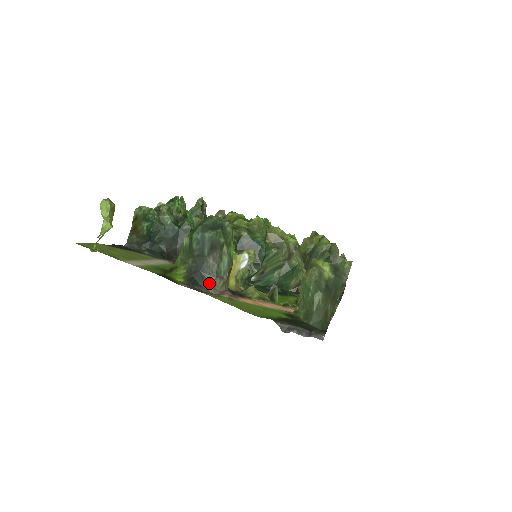
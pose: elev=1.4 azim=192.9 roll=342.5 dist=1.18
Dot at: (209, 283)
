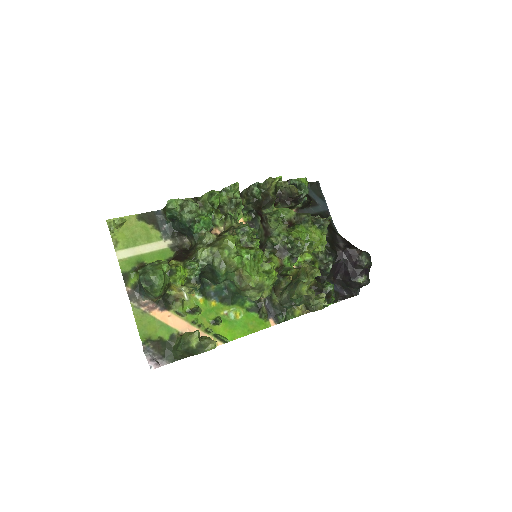
Dot at: (143, 295)
